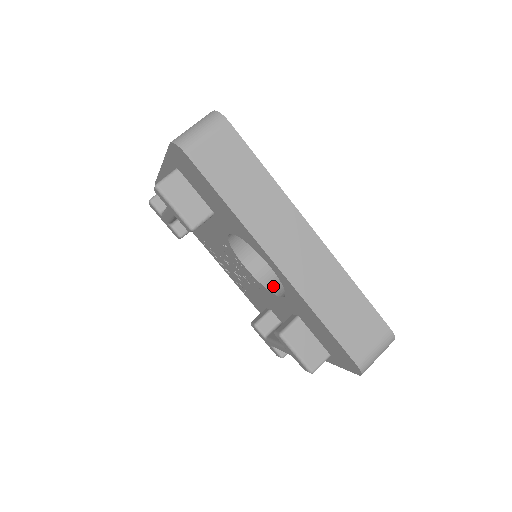
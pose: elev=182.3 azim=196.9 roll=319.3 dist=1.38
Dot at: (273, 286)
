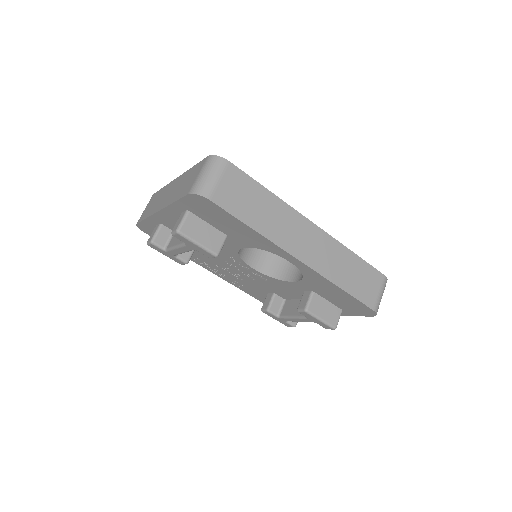
Dot at: (281, 275)
